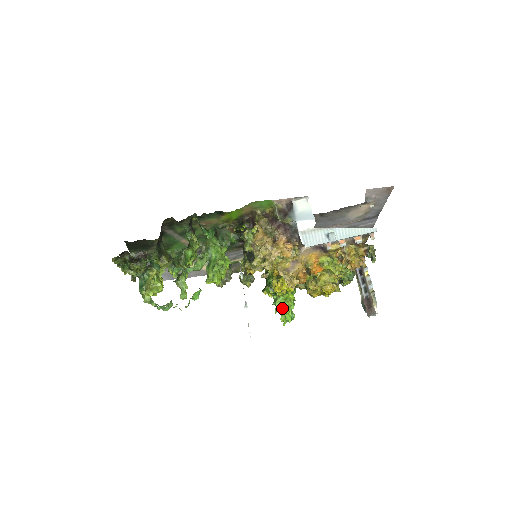
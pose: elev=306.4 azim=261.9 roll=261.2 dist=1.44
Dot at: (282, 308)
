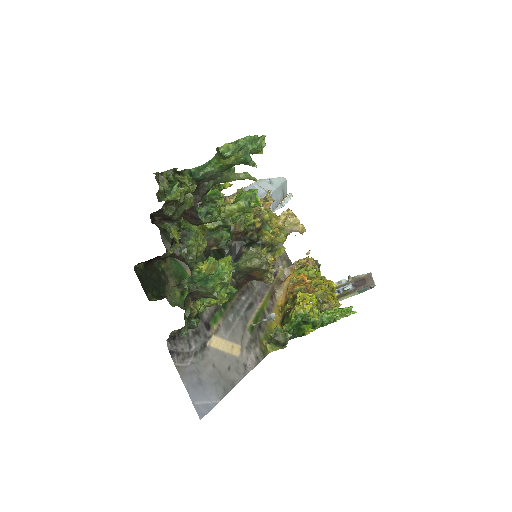
Dot at: (333, 314)
